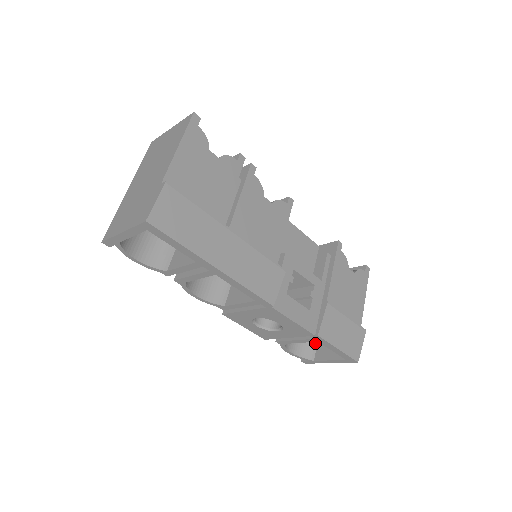
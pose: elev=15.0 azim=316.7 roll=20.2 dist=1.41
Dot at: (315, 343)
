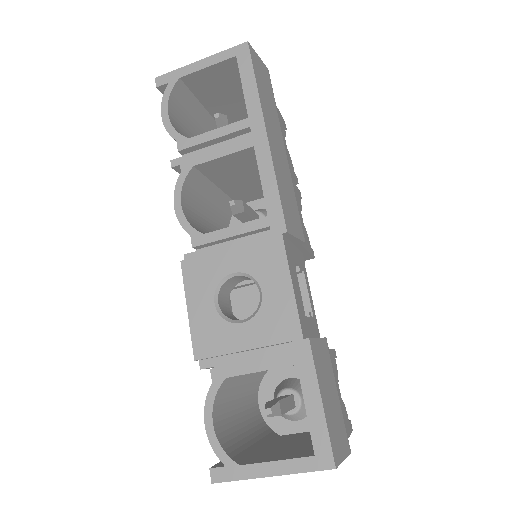
Dot at: (248, 454)
